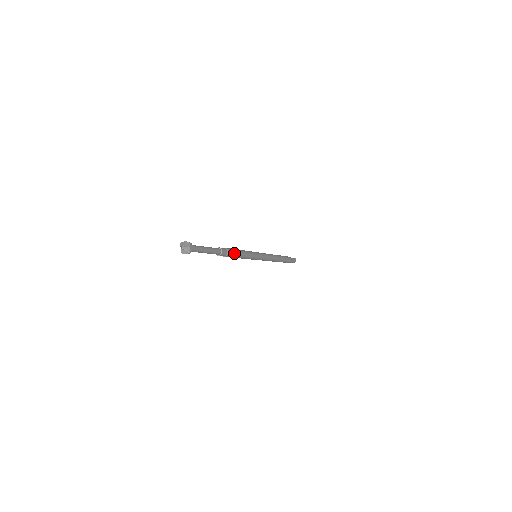
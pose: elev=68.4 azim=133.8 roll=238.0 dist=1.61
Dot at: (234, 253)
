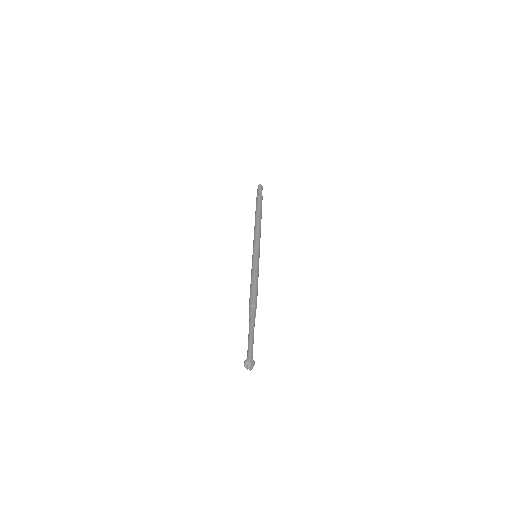
Dot at: (255, 296)
